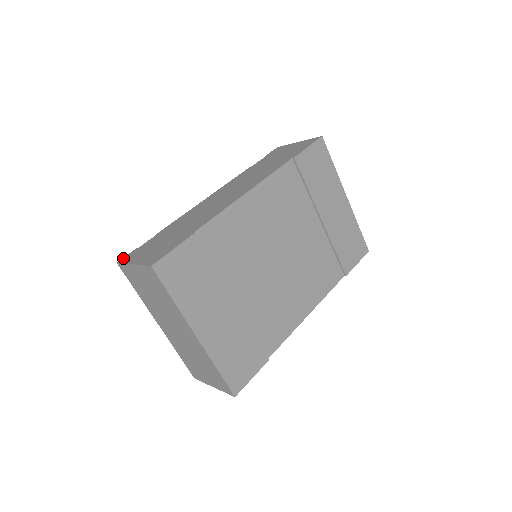
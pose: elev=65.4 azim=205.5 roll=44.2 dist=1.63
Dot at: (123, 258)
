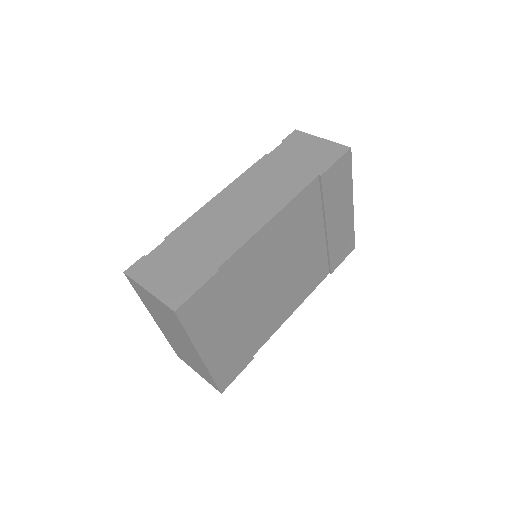
Dot at: (130, 268)
